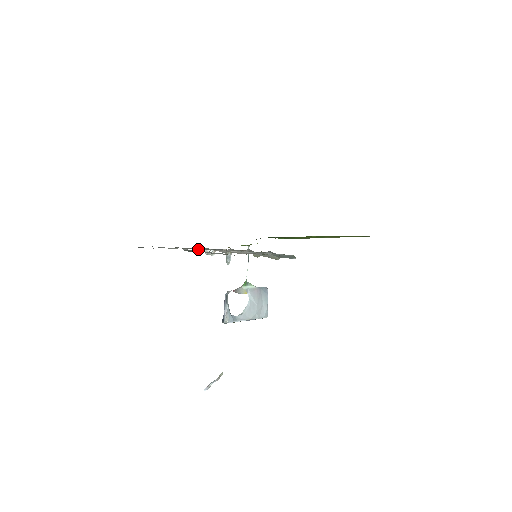
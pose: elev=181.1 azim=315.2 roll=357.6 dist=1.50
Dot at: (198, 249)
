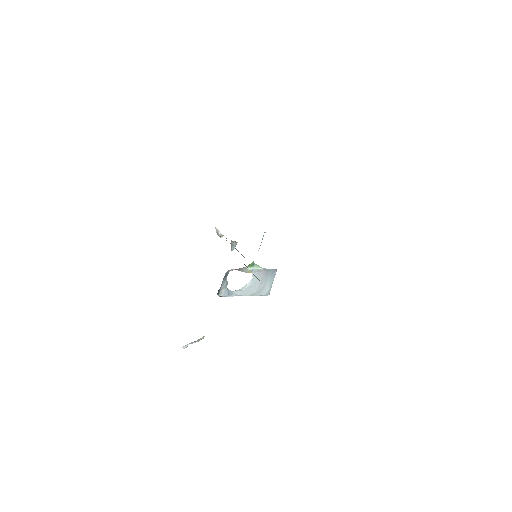
Dot at: occluded
